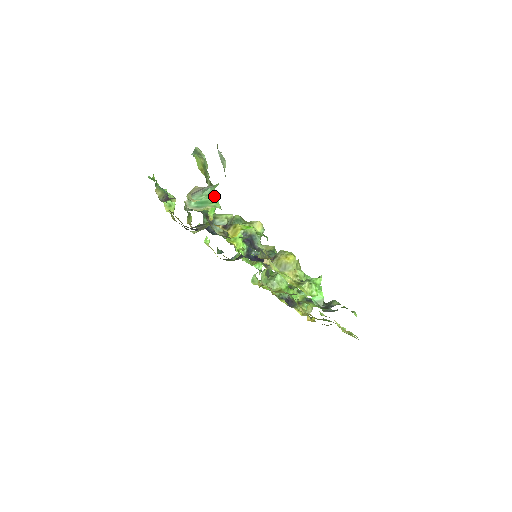
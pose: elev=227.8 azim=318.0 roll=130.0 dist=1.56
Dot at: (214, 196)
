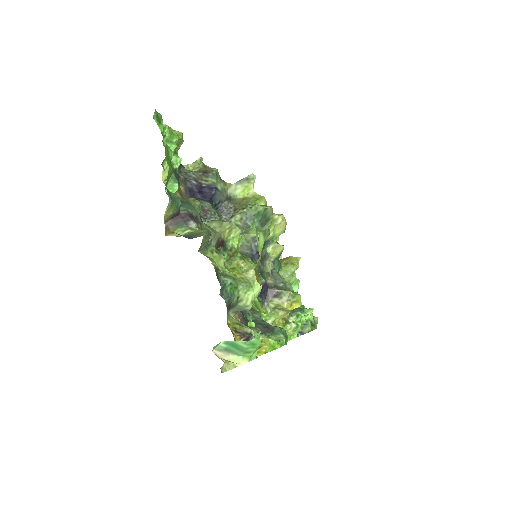
Dot at: (257, 341)
